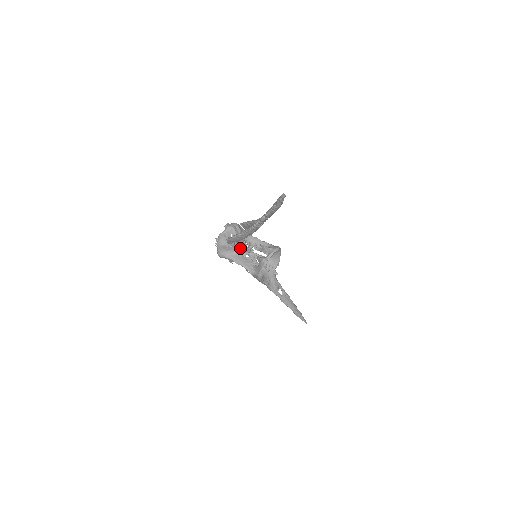
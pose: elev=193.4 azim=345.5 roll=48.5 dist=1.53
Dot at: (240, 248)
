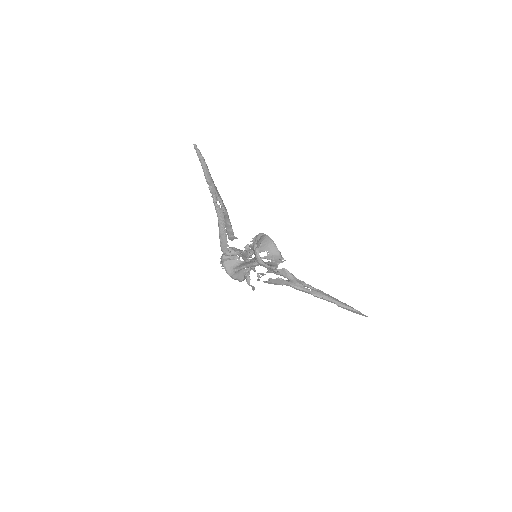
Dot at: (236, 253)
